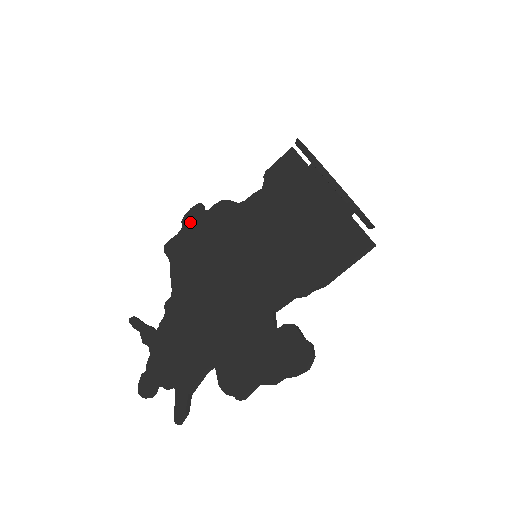
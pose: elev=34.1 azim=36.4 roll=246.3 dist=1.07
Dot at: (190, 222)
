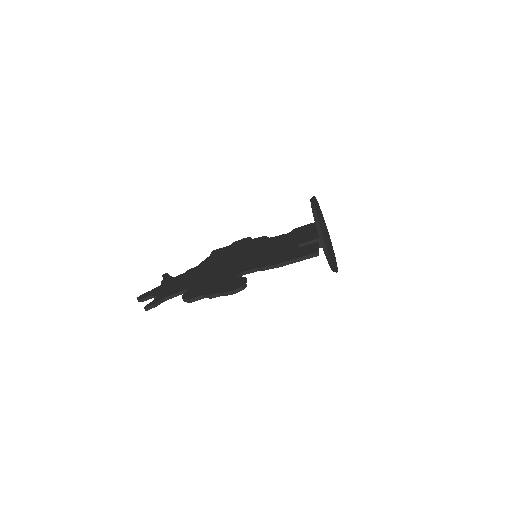
Dot at: (237, 243)
